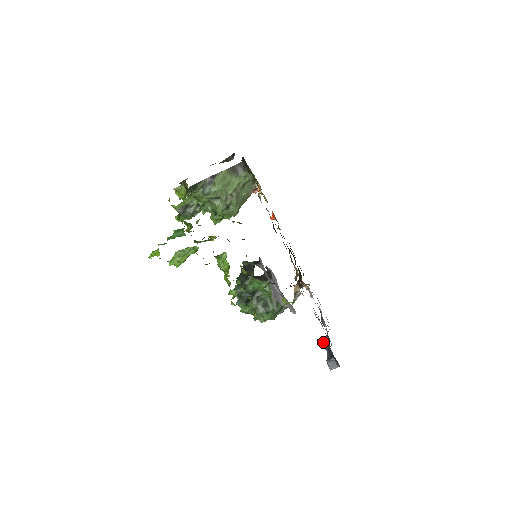
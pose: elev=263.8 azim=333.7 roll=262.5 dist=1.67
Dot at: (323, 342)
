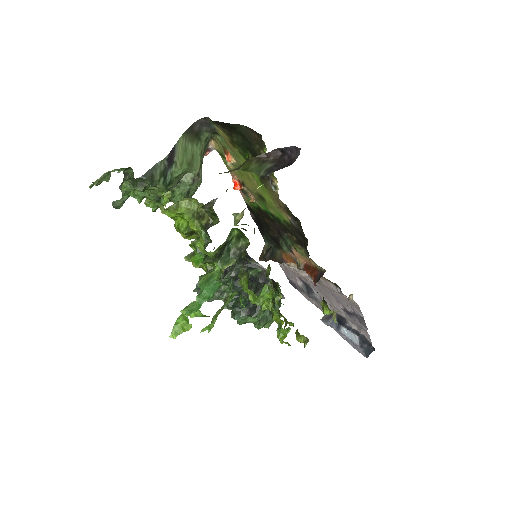
Dot at: (332, 323)
